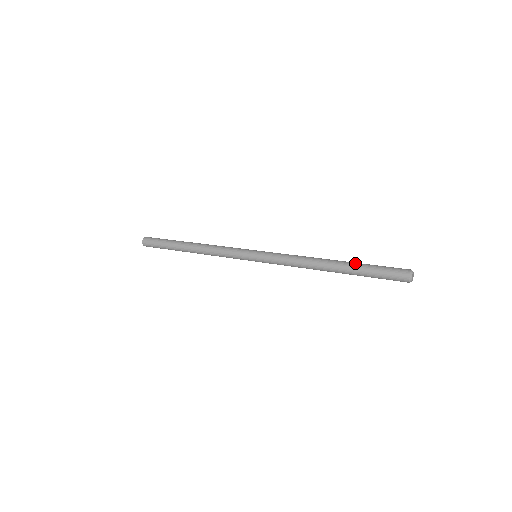
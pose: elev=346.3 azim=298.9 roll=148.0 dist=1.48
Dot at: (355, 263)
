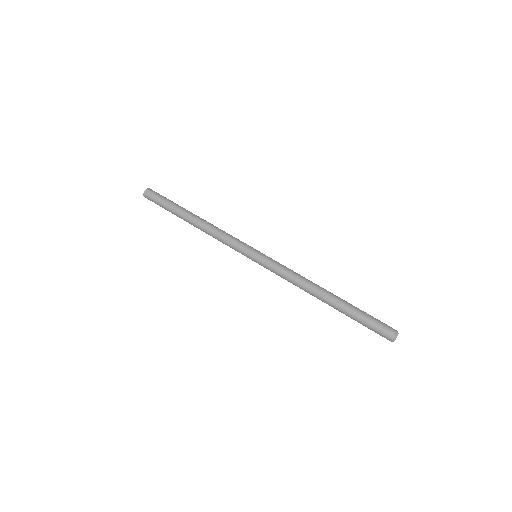
Dot at: (344, 312)
